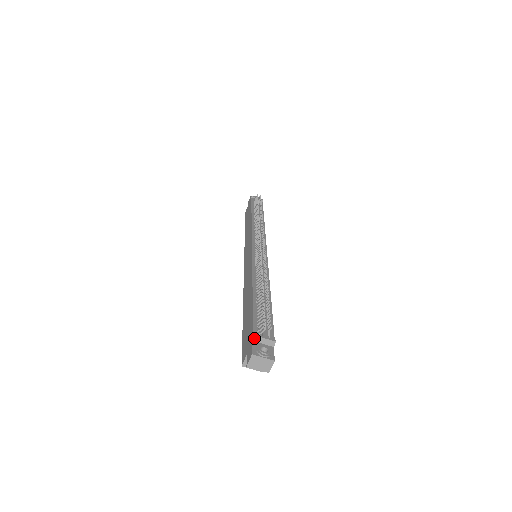
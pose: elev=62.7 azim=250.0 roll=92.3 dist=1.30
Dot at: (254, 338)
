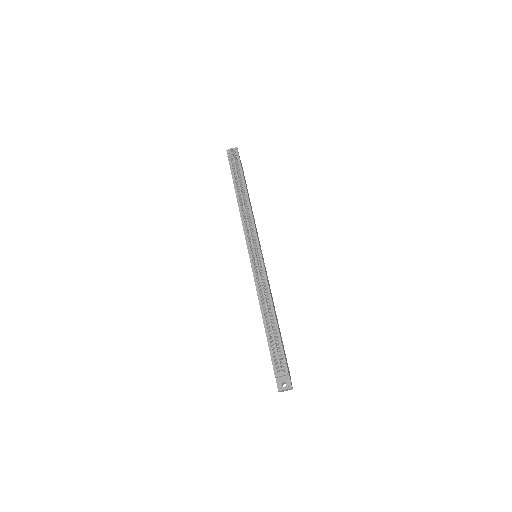
Dot at: (276, 377)
